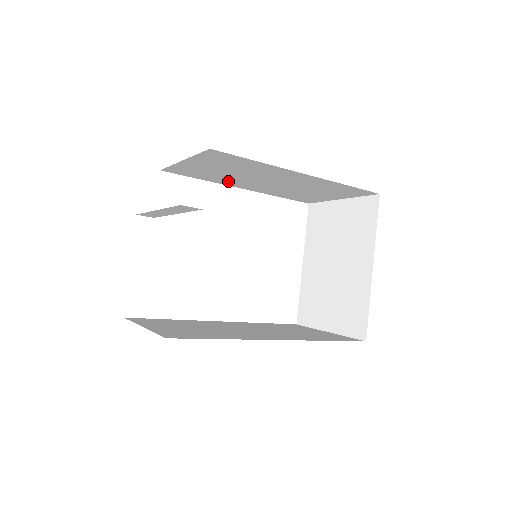
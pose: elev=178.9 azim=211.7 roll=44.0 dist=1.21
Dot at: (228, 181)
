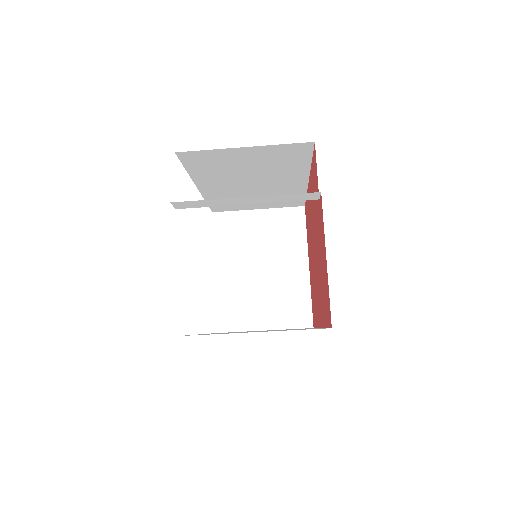
Dot at: (211, 178)
